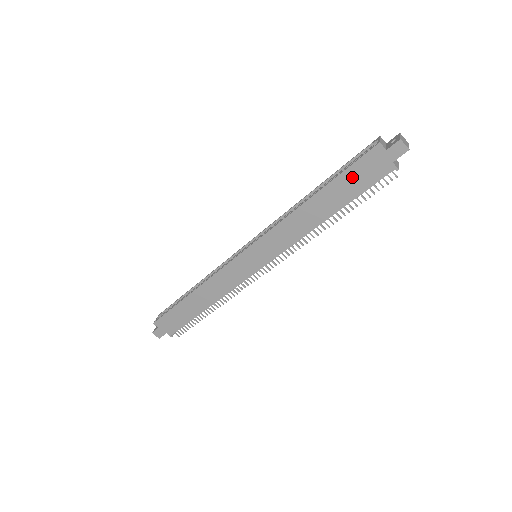
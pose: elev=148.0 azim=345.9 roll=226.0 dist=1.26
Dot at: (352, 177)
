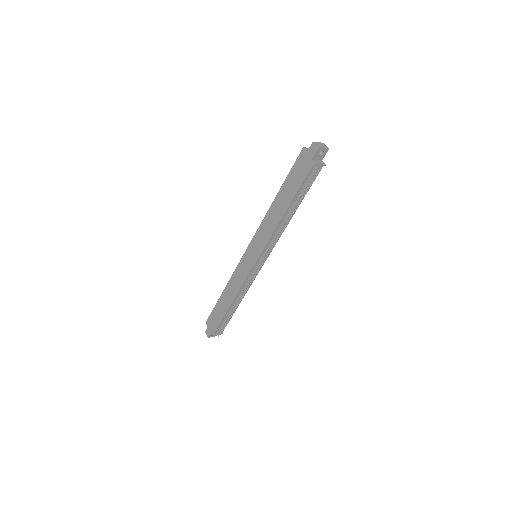
Dot at: (293, 177)
